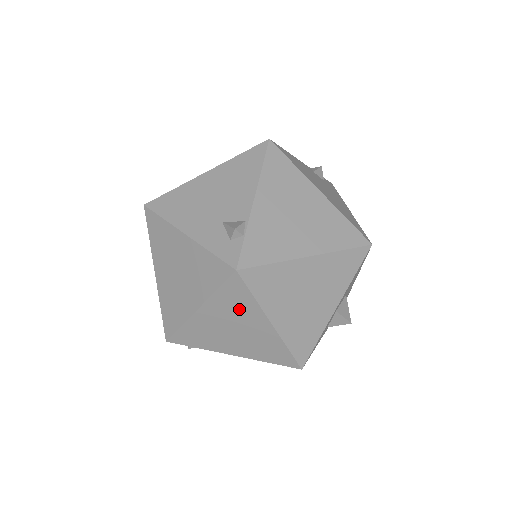
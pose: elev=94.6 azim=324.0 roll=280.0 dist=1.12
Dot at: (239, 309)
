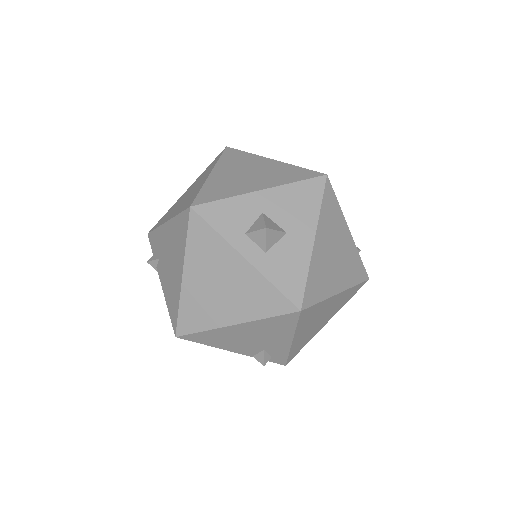
Dot at: (205, 174)
